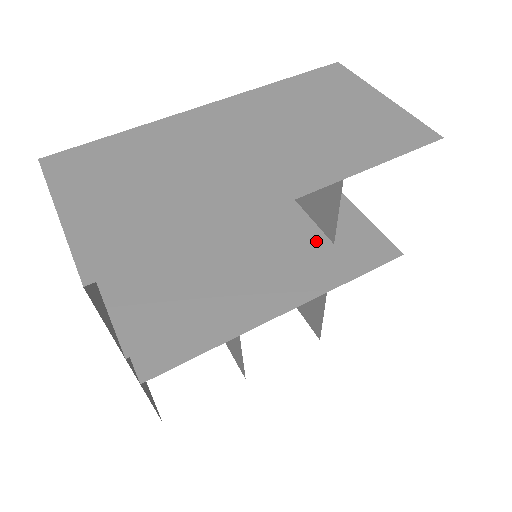
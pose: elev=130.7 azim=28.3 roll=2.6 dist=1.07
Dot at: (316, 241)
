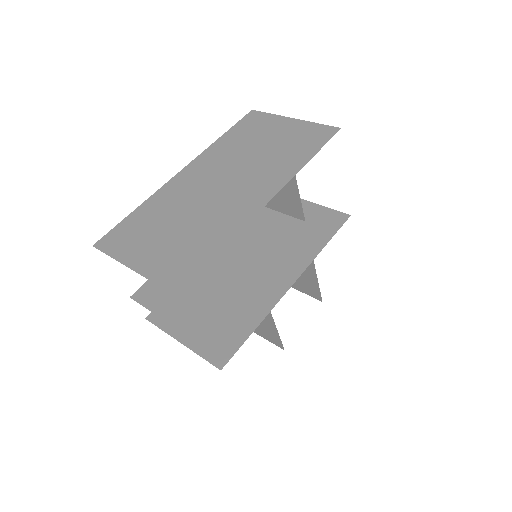
Dot at: occluded
